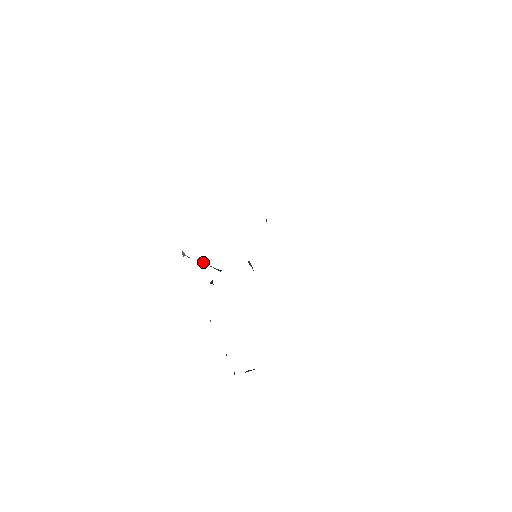
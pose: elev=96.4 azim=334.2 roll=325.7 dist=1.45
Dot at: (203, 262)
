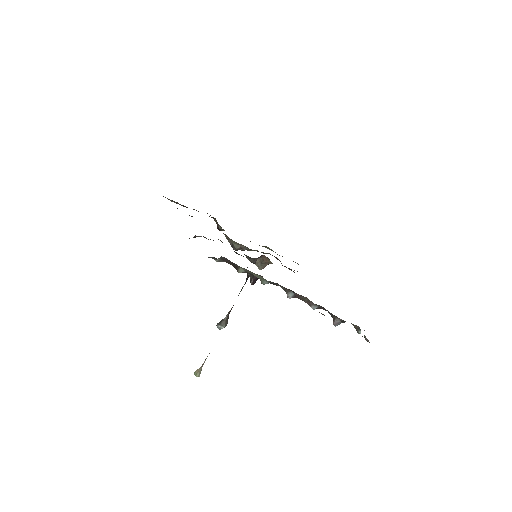
Dot at: occluded
